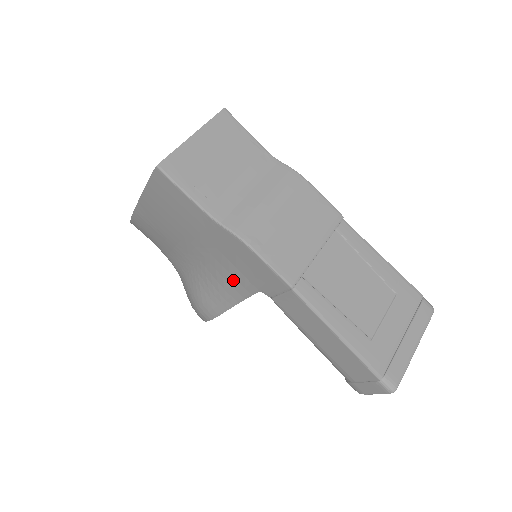
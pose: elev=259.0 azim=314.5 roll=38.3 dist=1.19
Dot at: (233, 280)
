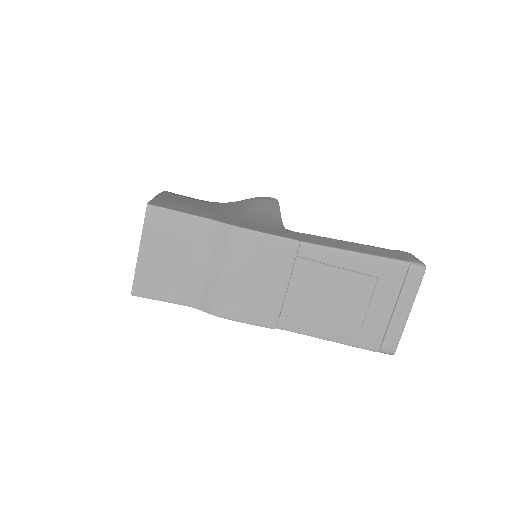
Dot at: occluded
